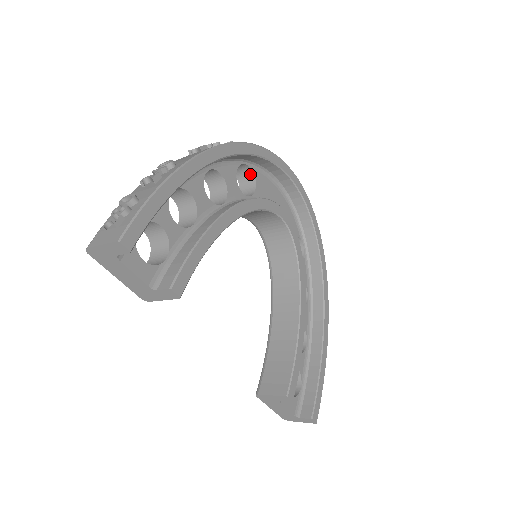
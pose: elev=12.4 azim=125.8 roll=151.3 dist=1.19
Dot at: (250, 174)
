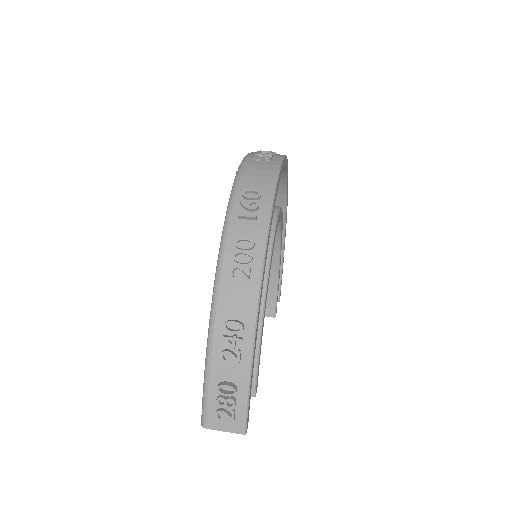
Dot at: occluded
